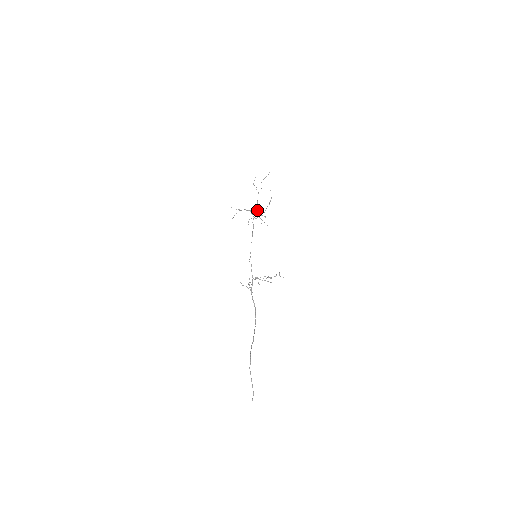
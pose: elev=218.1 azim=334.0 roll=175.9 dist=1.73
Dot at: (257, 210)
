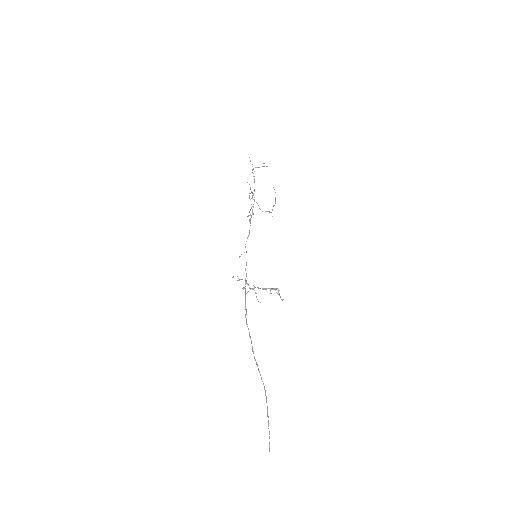
Dot at: occluded
